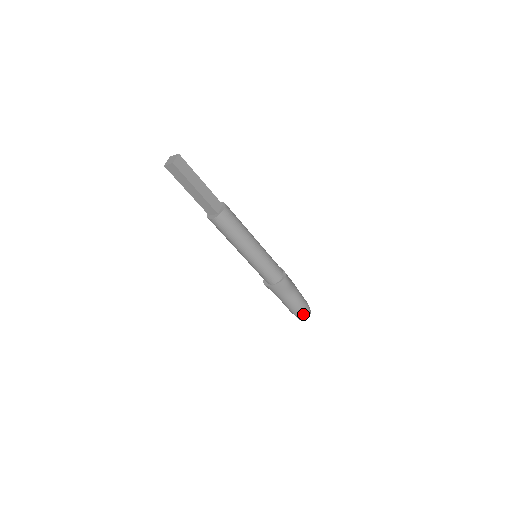
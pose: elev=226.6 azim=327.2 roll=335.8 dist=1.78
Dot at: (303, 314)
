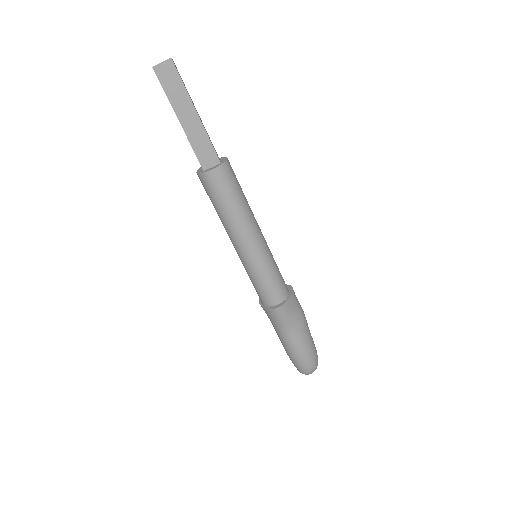
Dot at: (297, 365)
